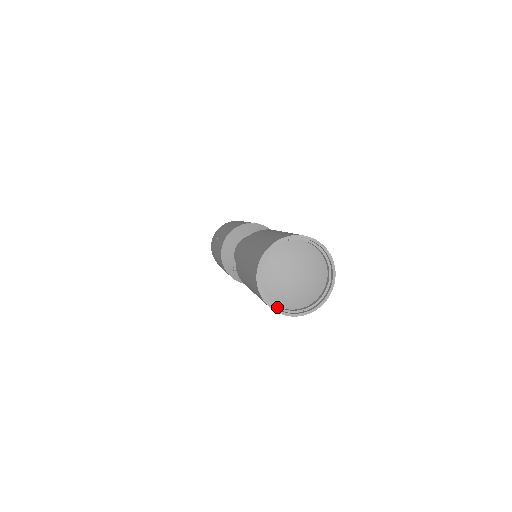
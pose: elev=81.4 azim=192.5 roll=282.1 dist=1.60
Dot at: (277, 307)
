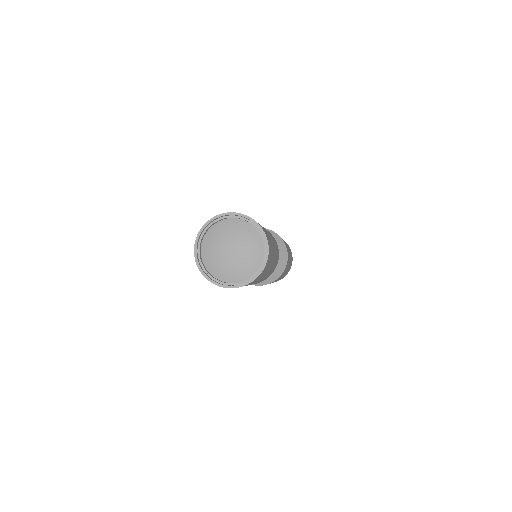
Dot at: (199, 250)
